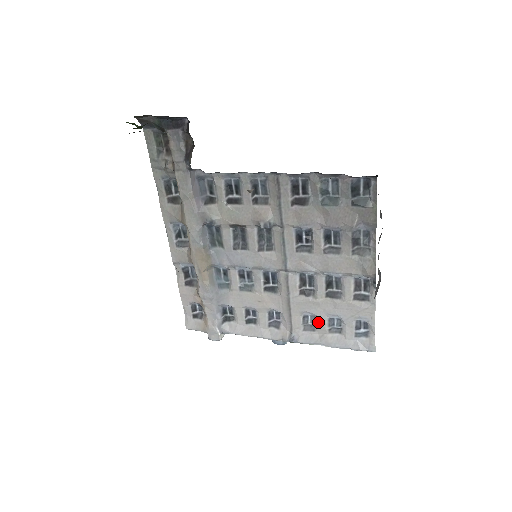
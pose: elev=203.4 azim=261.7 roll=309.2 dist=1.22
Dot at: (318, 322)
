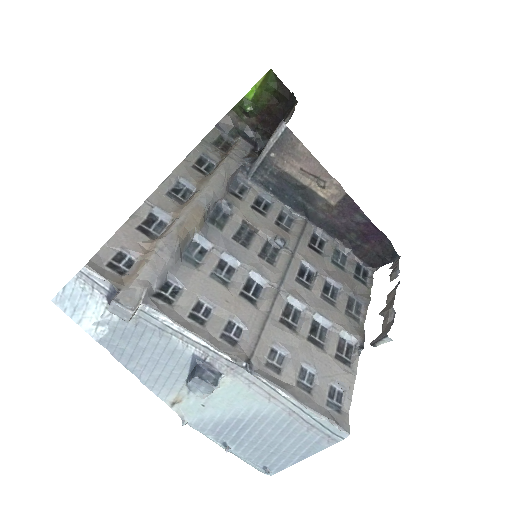
Dot at: (289, 363)
